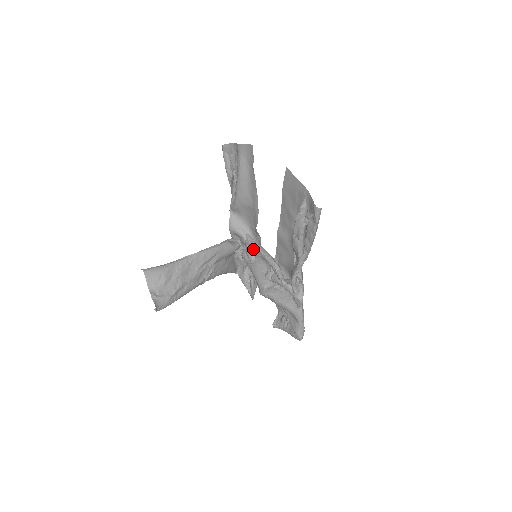
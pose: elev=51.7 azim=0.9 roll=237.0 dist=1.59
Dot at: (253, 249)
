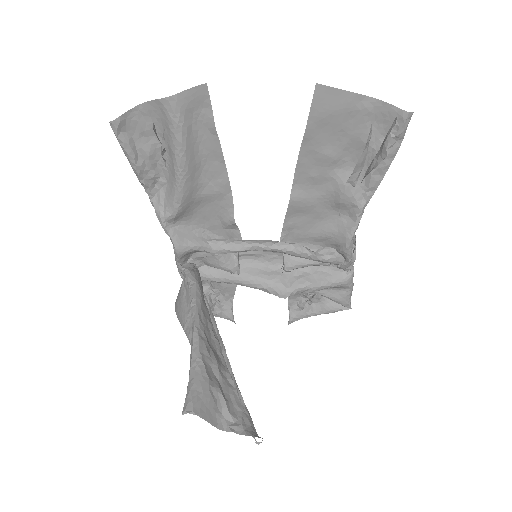
Dot at: (236, 252)
